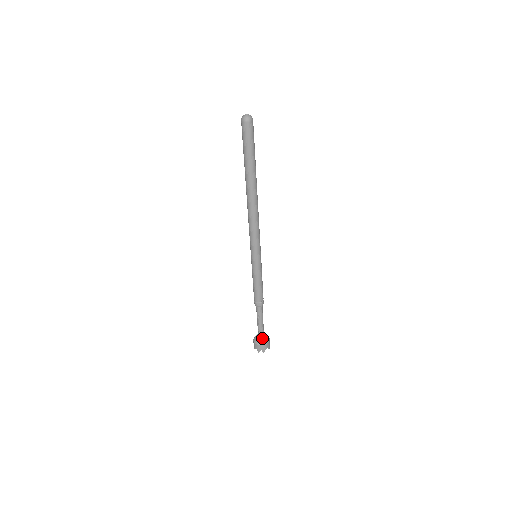
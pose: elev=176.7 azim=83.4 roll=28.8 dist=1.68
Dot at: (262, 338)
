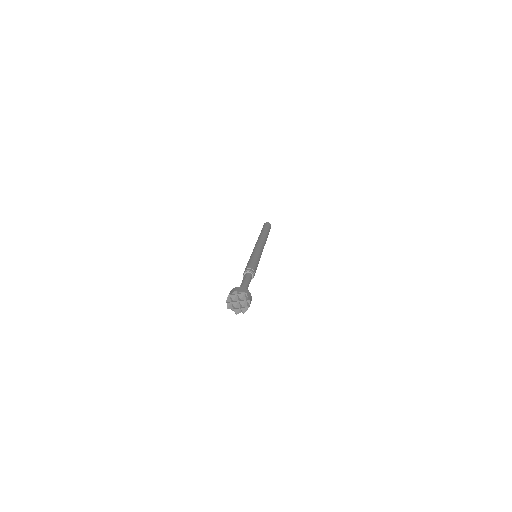
Dot at: occluded
